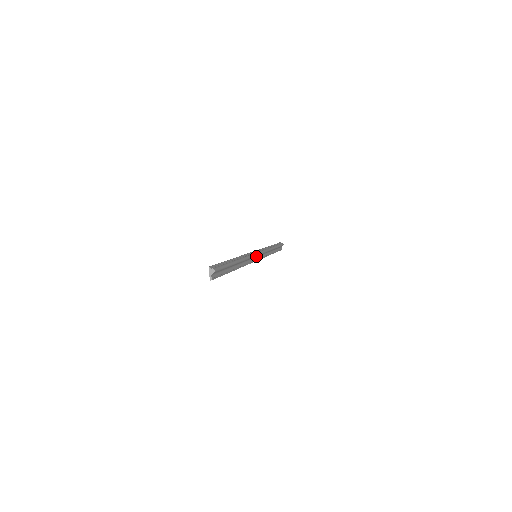
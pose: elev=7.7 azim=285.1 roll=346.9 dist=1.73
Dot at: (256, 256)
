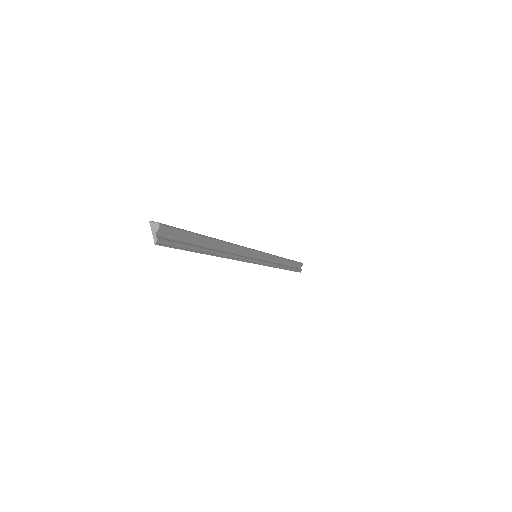
Dot at: (255, 255)
